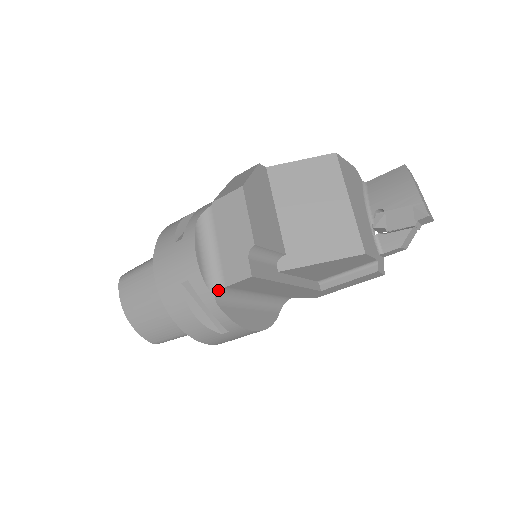
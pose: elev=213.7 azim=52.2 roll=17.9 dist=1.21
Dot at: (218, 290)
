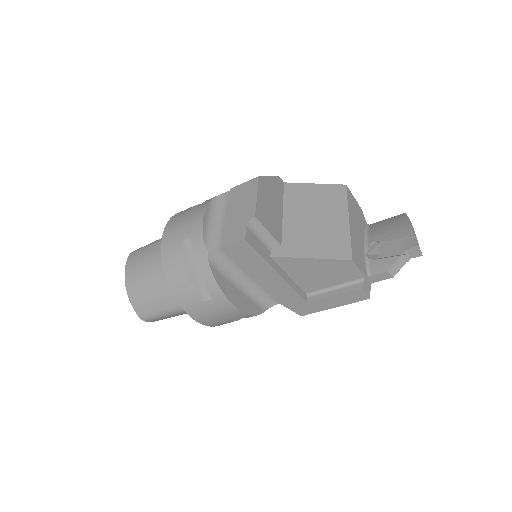
Dot at: (213, 250)
